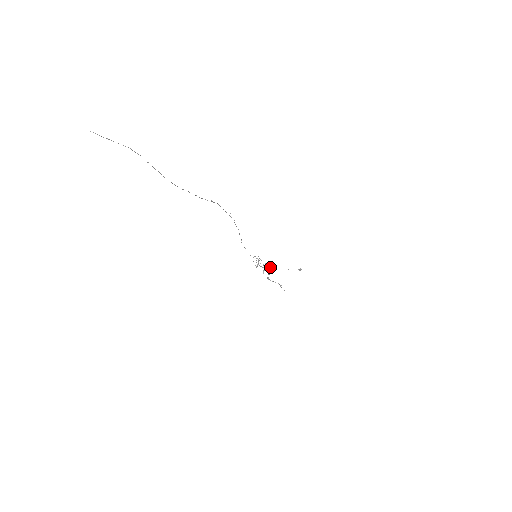
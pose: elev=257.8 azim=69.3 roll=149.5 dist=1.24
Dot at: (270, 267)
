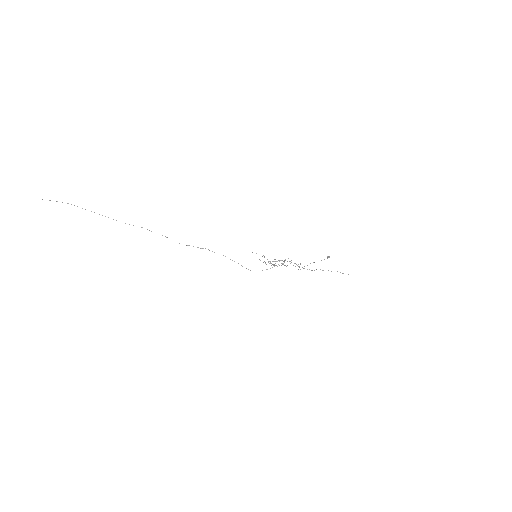
Dot at: (285, 259)
